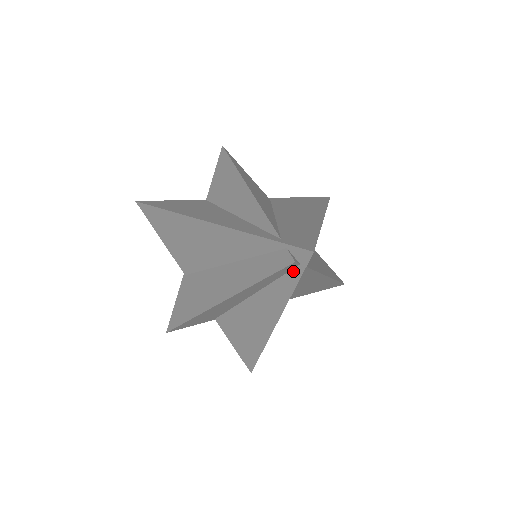
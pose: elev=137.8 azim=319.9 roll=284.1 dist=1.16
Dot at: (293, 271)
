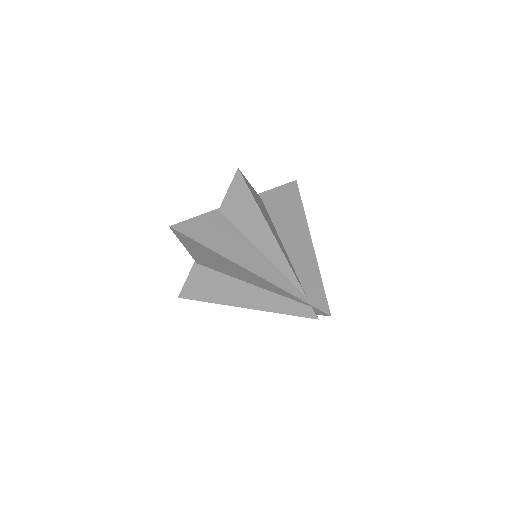
Dot at: occluded
